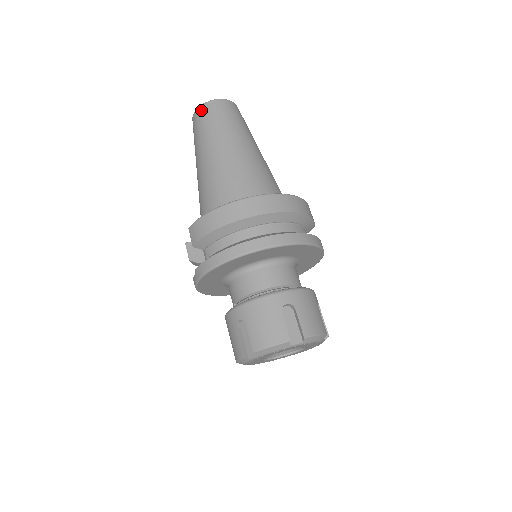
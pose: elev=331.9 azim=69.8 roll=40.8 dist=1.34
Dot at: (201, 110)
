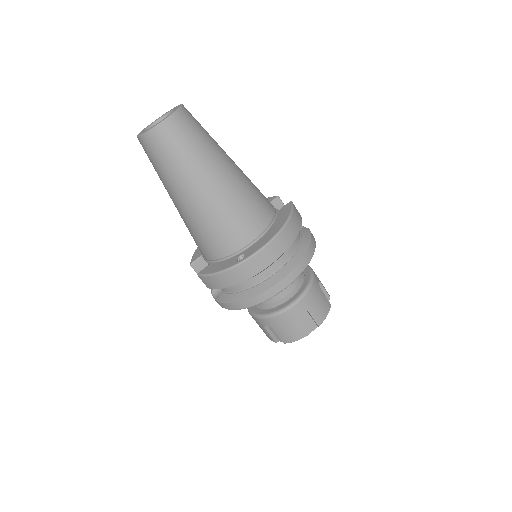
Dot at: (149, 140)
